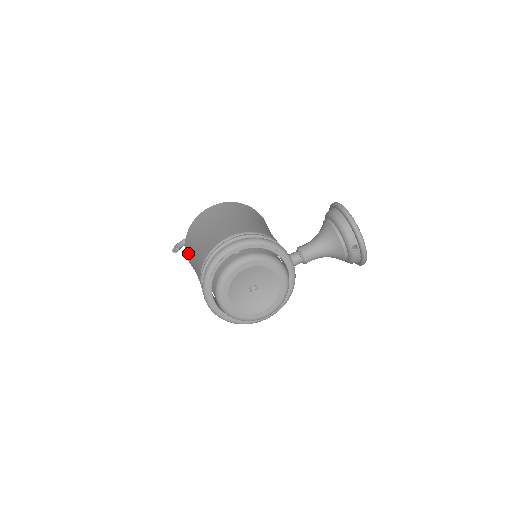
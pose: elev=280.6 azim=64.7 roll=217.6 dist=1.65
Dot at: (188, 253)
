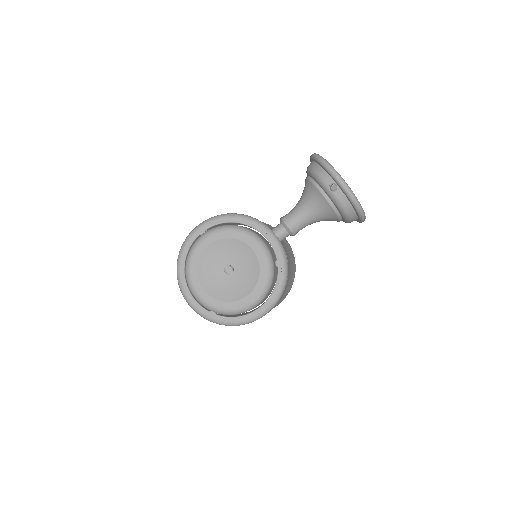
Dot at: occluded
